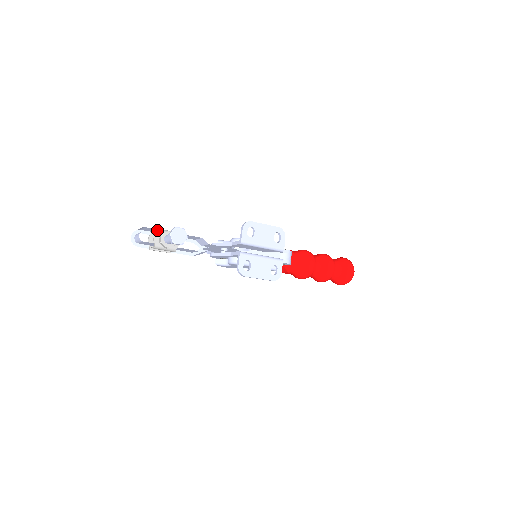
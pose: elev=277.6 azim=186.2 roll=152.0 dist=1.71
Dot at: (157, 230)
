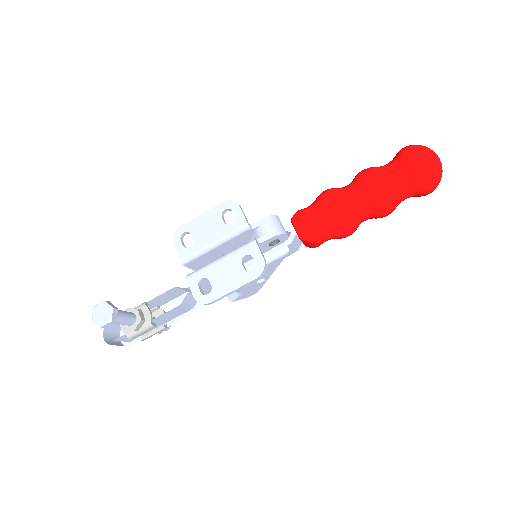
Dot at: occluded
